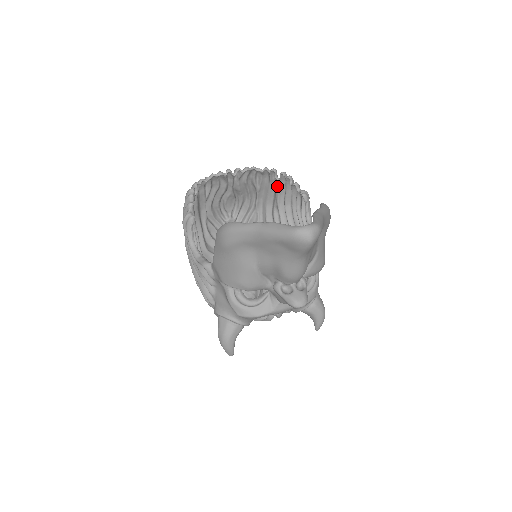
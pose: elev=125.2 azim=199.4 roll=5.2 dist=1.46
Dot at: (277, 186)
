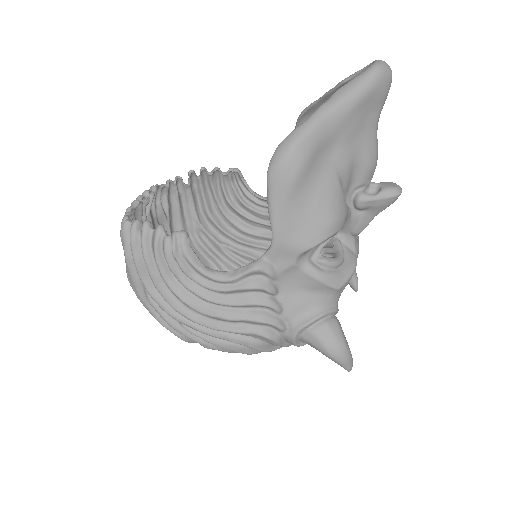
Dot at: (189, 198)
